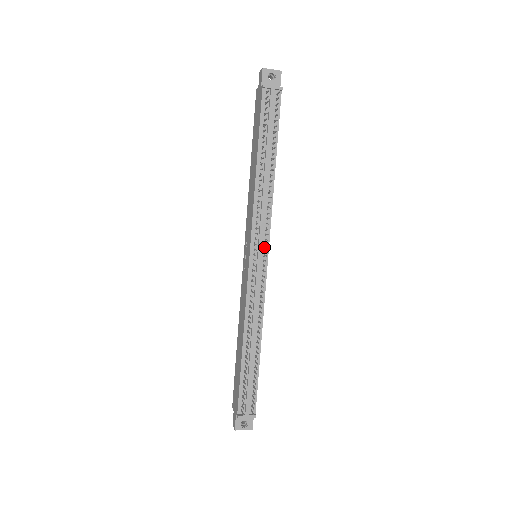
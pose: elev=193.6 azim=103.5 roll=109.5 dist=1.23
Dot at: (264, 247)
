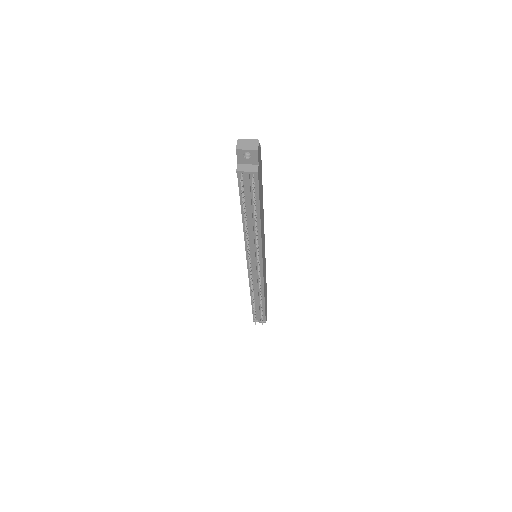
Dot at: occluded
